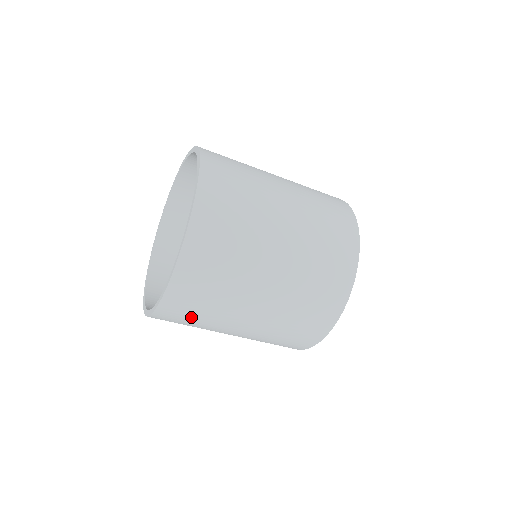
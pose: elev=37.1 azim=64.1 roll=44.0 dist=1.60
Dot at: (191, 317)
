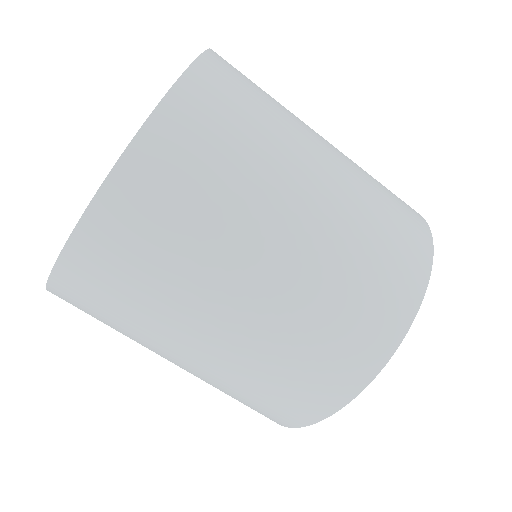
Dot at: (152, 248)
